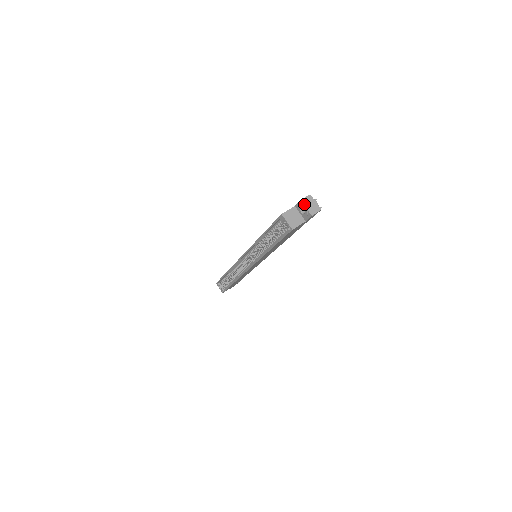
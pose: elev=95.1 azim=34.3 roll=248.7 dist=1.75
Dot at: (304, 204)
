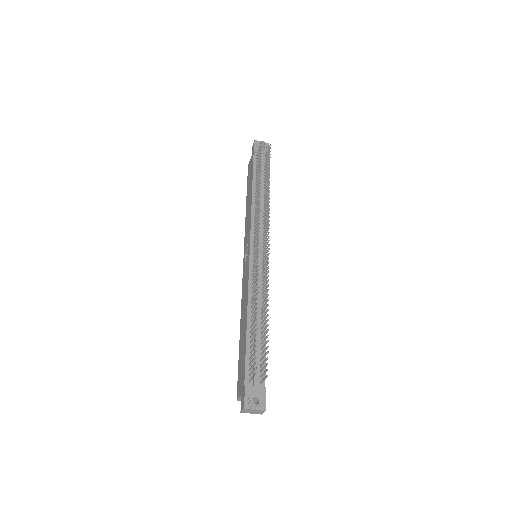
Dot at: occluded
